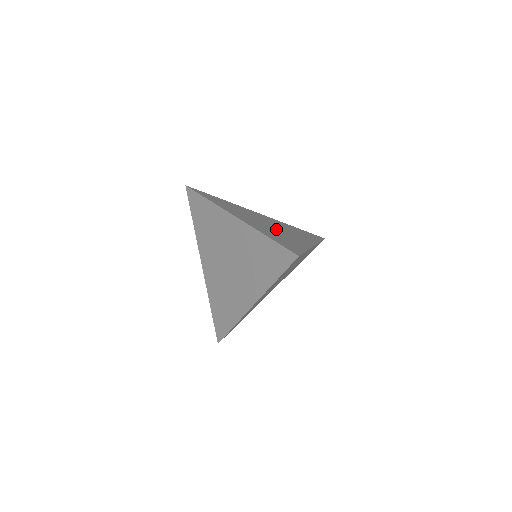
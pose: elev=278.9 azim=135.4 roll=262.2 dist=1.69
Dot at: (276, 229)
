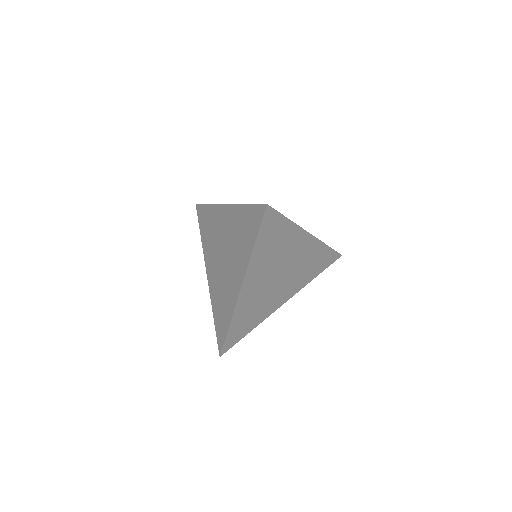
Dot at: occluded
